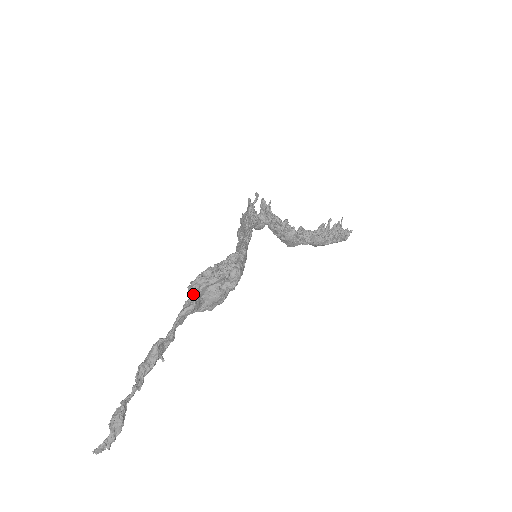
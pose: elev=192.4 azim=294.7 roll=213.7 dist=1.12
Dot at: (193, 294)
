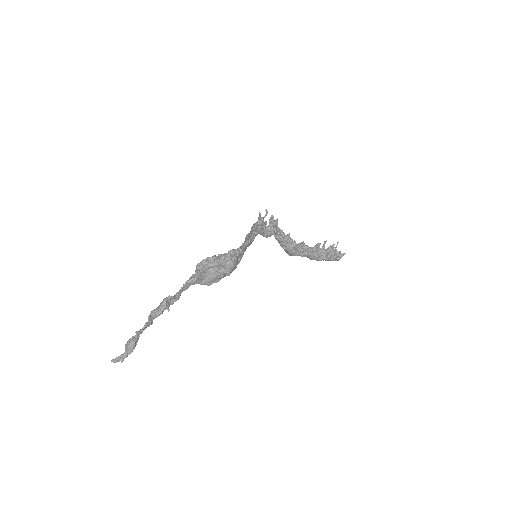
Dot at: (198, 271)
